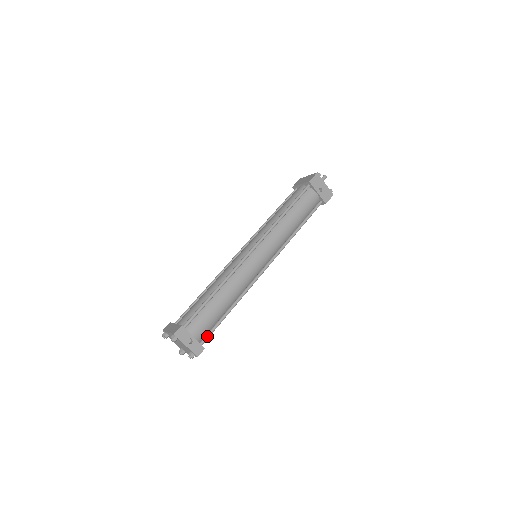
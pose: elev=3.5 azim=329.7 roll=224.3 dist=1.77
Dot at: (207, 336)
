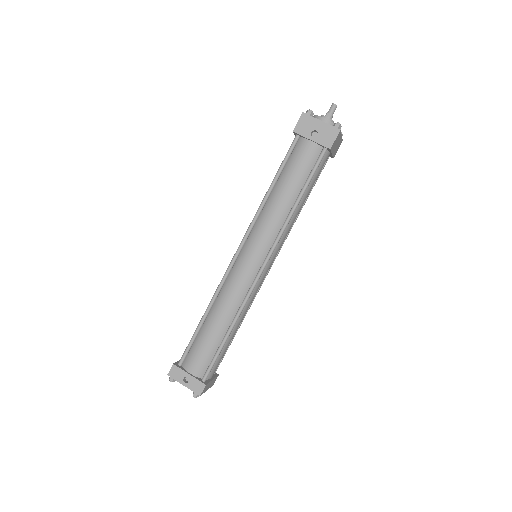
Dot at: (207, 370)
